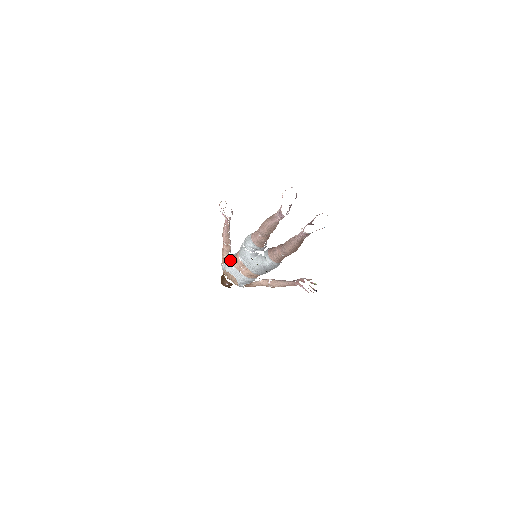
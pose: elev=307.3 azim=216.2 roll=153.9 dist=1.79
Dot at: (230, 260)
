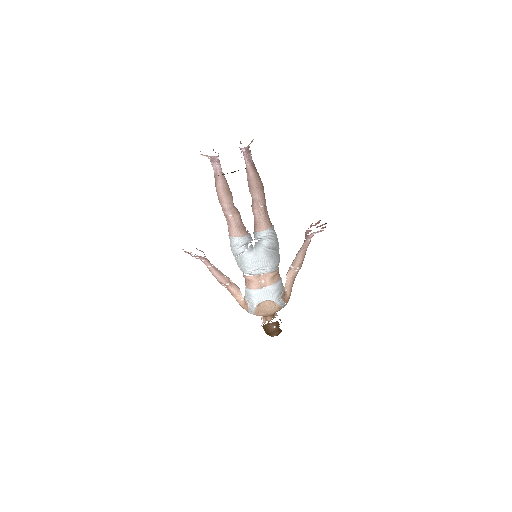
Dot at: (247, 291)
